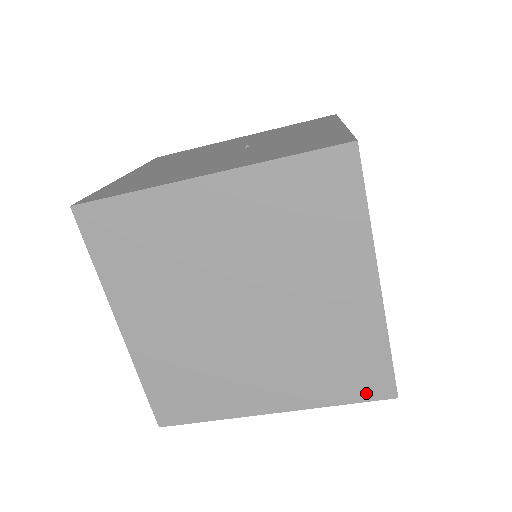
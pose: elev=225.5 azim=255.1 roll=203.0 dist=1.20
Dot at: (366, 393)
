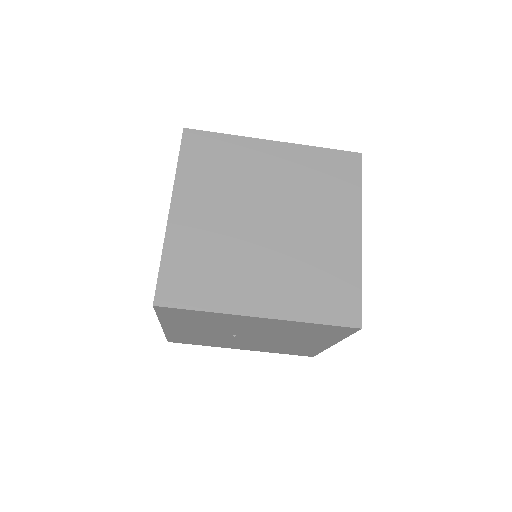
Dot at: (338, 317)
